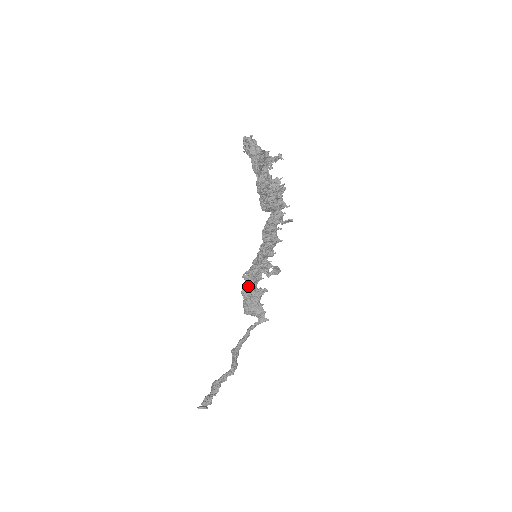
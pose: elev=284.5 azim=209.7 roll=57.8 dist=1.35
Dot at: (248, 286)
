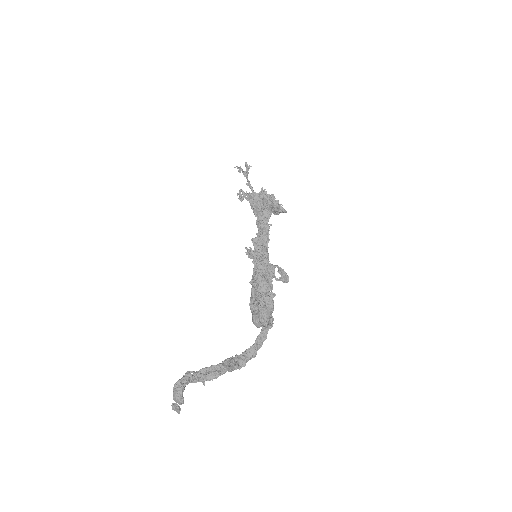
Dot at: (252, 287)
